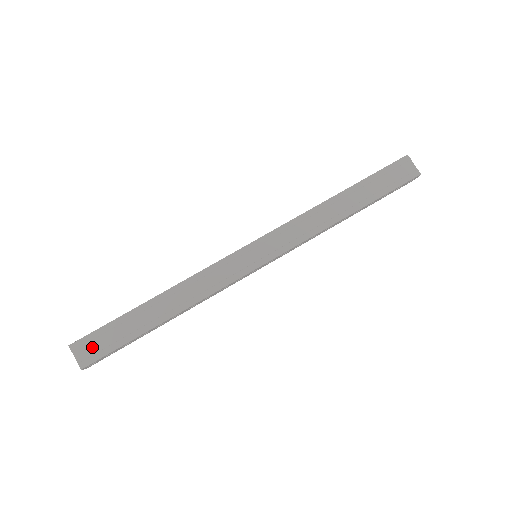
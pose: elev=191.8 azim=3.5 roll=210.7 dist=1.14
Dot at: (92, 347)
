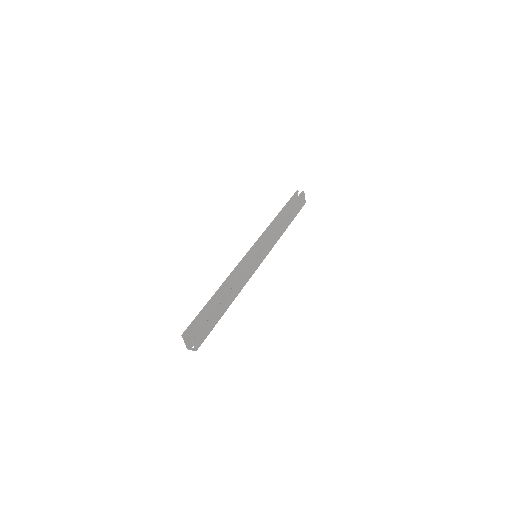
Dot at: (200, 334)
